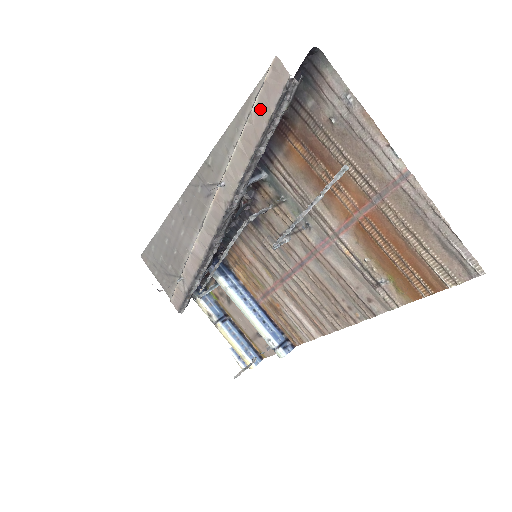
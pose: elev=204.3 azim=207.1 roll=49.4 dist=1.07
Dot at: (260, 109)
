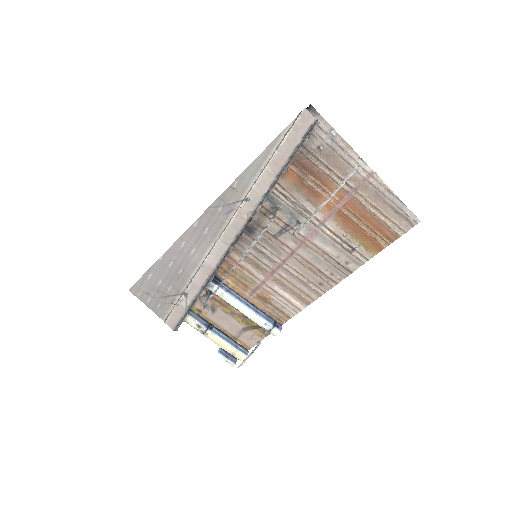
Dot at: (289, 142)
